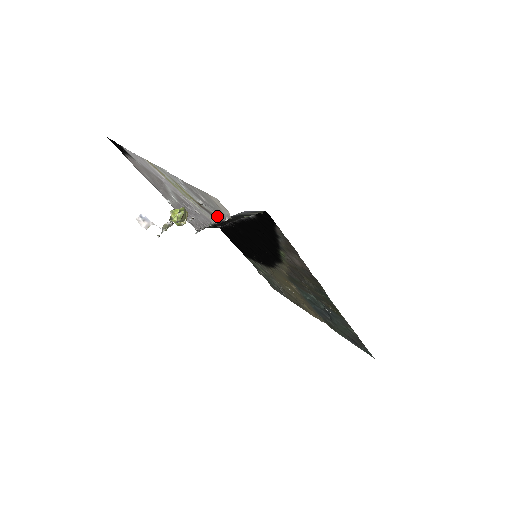
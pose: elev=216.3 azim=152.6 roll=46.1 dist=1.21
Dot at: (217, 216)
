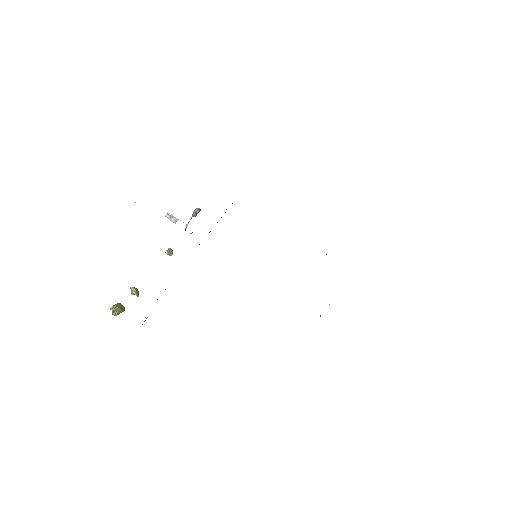
Dot at: occluded
